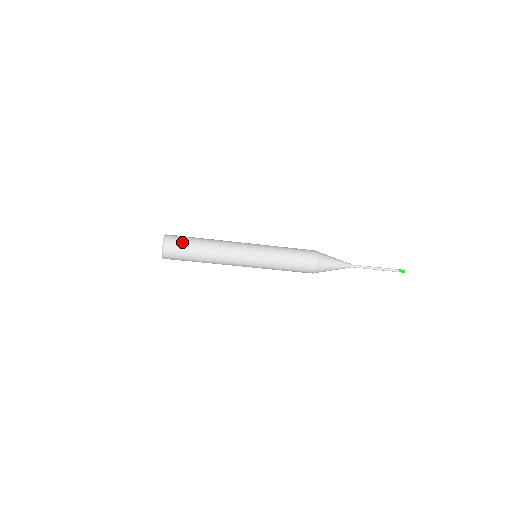
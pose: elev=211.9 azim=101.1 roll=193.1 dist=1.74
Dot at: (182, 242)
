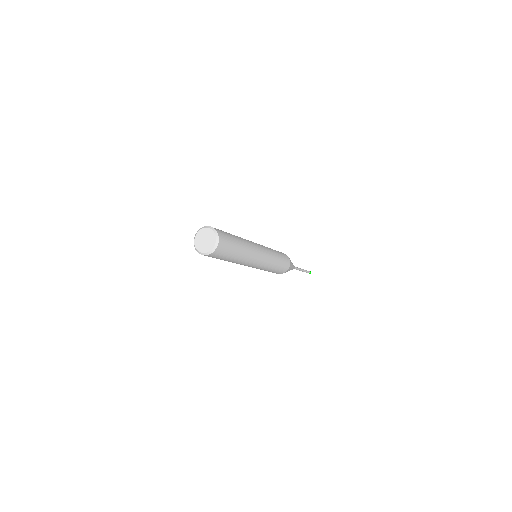
Dot at: (228, 250)
